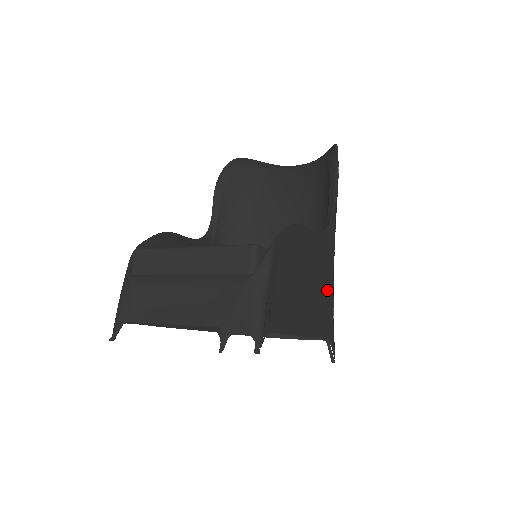
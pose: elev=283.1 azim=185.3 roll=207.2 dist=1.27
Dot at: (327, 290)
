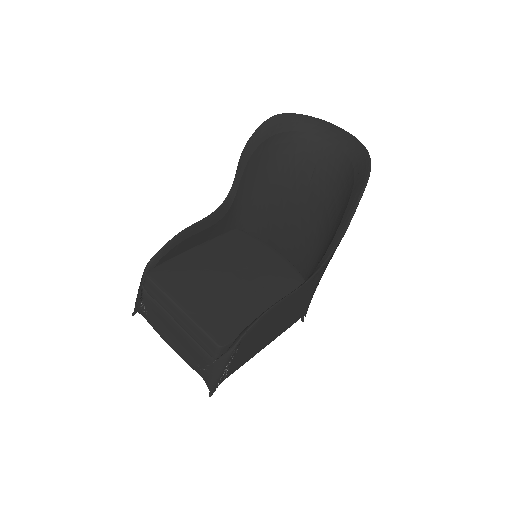
Dot at: (304, 301)
